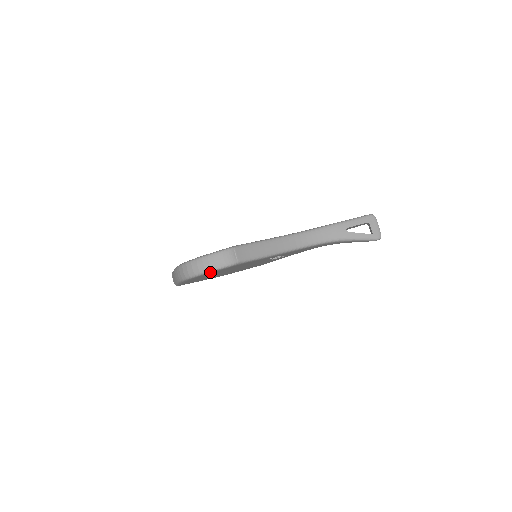
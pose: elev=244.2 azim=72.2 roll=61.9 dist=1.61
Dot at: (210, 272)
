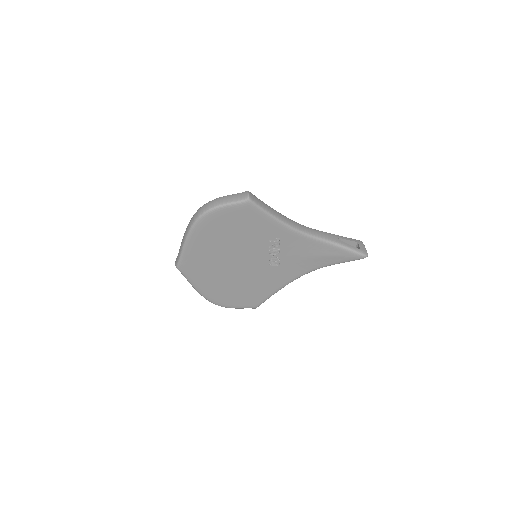
Dot at: (222, 207)
